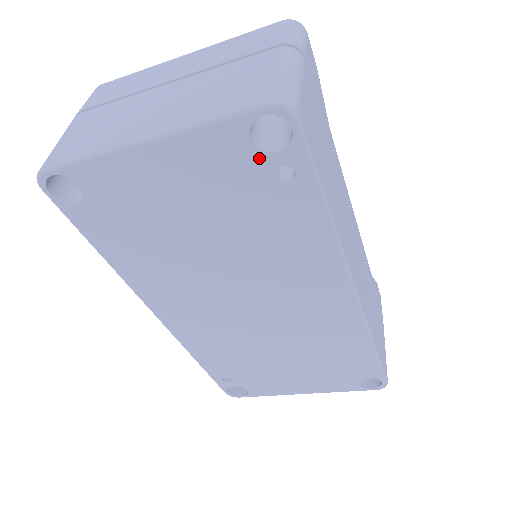
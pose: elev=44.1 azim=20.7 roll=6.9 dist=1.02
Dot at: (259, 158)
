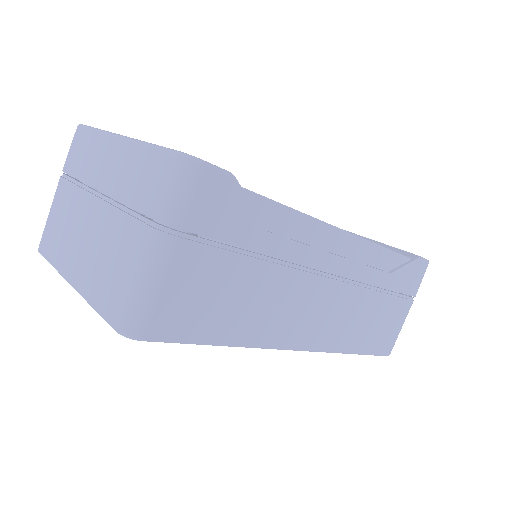
Dot at: occluded
